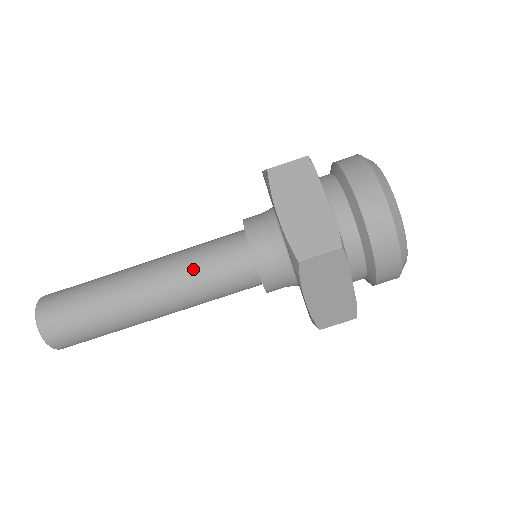
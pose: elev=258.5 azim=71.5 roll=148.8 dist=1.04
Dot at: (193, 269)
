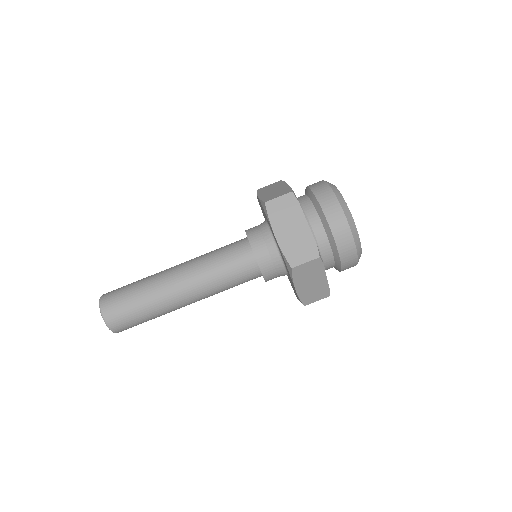
Dot at: (214, 271)
